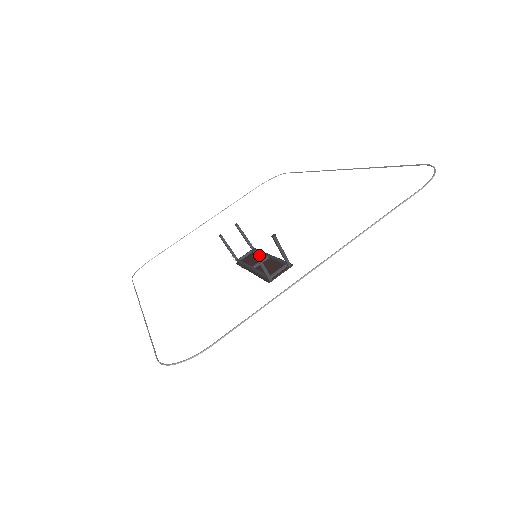
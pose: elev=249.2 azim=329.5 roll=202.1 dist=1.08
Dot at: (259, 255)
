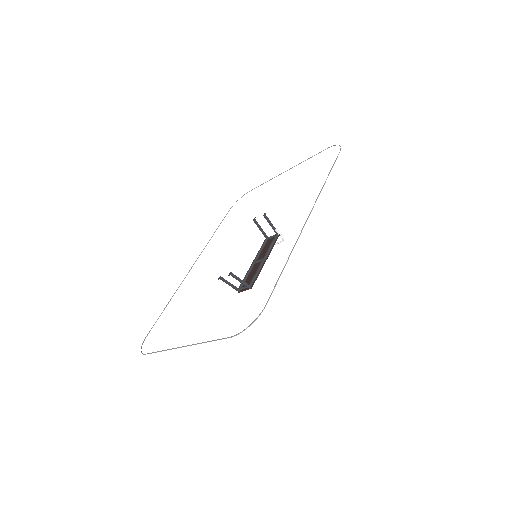
Dot at: (270, 247)
